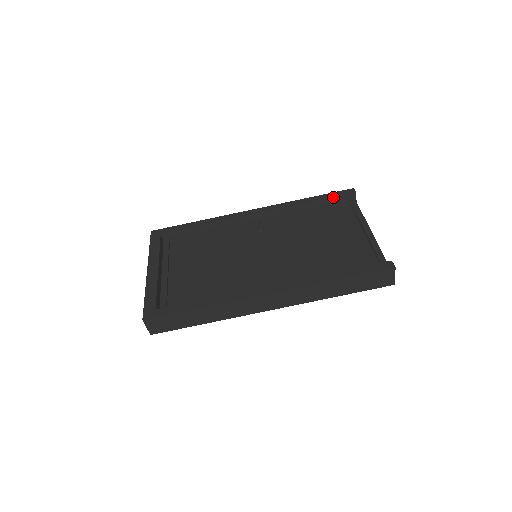
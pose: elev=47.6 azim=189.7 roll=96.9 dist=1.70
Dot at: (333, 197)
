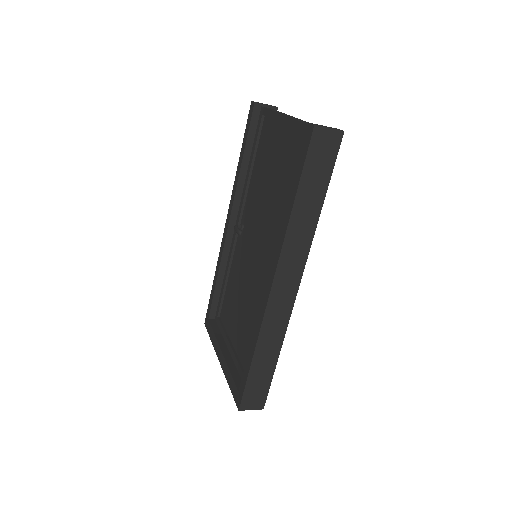
Dot at: (248, 132)
